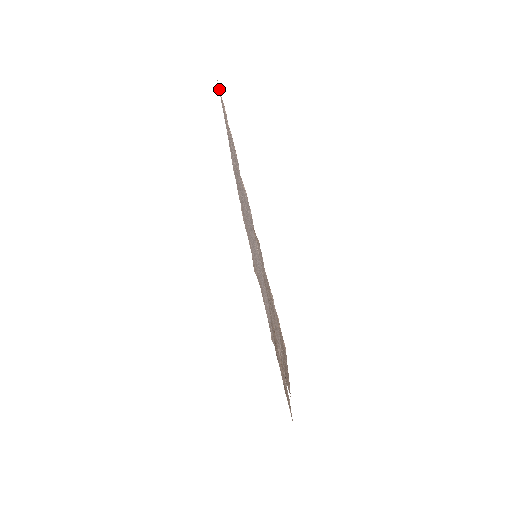
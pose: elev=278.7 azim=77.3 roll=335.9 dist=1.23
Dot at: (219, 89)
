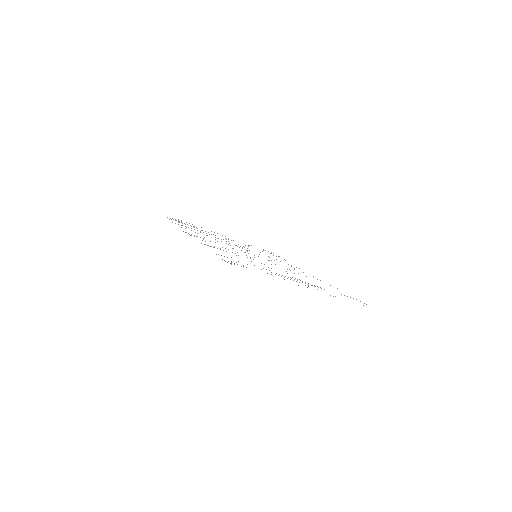
Dot at: occluded
